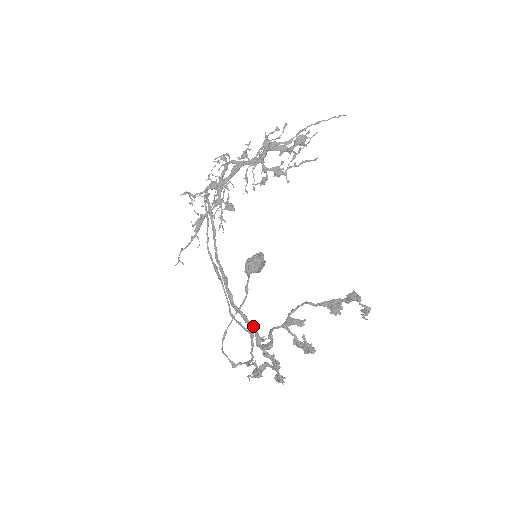
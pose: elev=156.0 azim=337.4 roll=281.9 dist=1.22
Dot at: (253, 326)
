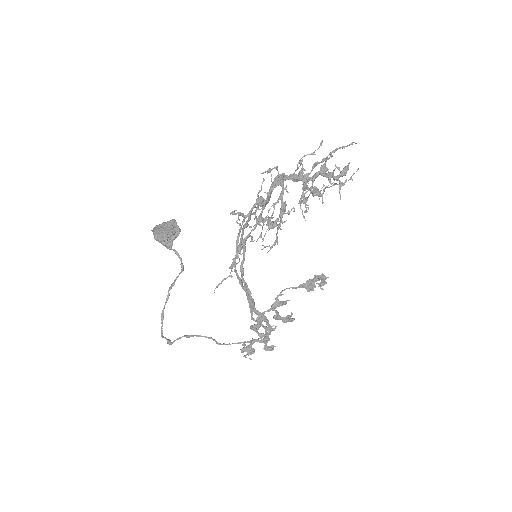
Dot at: occluded
